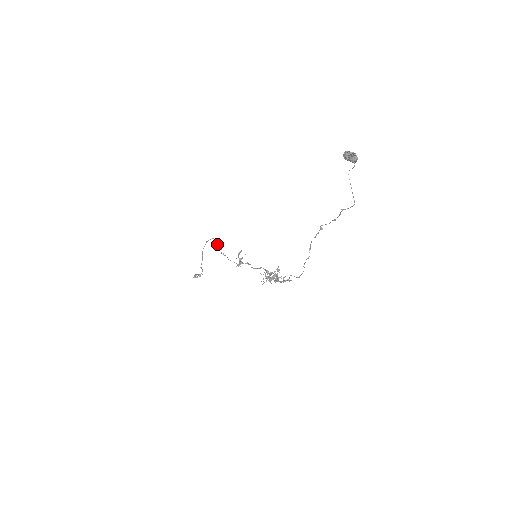
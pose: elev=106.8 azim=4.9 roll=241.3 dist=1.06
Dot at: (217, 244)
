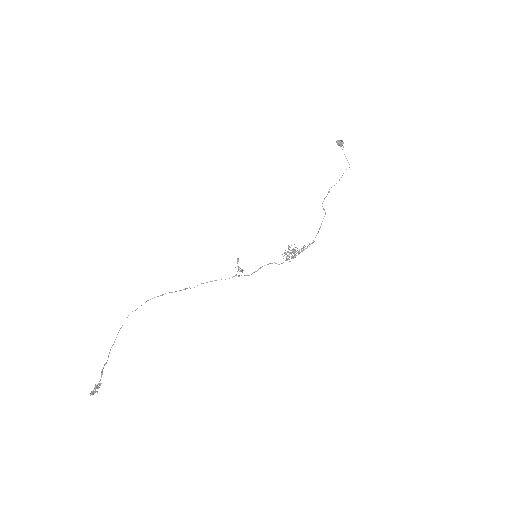
Dot at: (171, 292)
